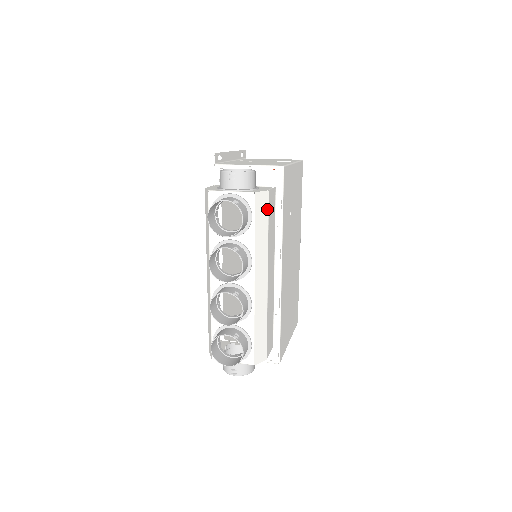
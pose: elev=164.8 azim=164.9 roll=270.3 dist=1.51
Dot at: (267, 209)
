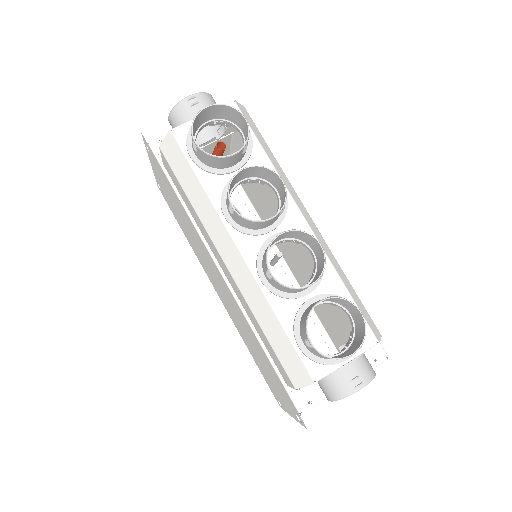
Dot at: (256, 128)
